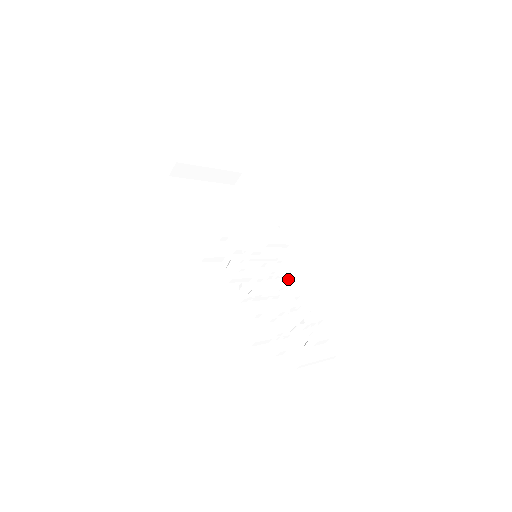
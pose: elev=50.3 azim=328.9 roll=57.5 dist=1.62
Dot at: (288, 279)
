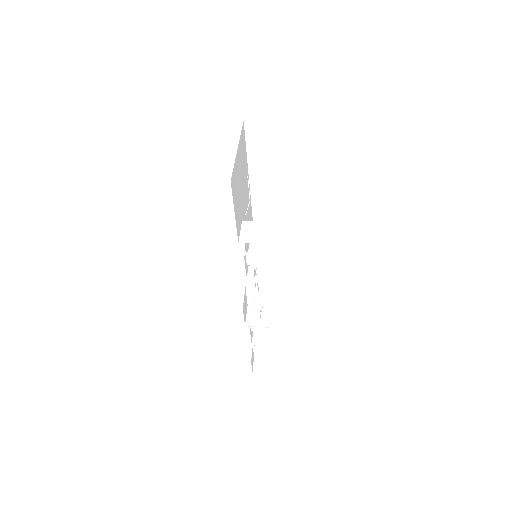
Dot at: occluded
